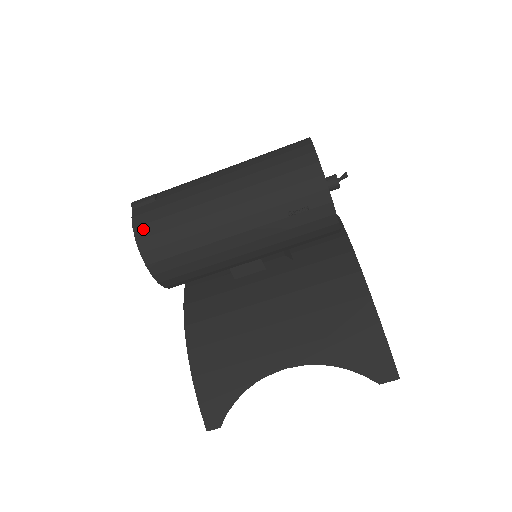
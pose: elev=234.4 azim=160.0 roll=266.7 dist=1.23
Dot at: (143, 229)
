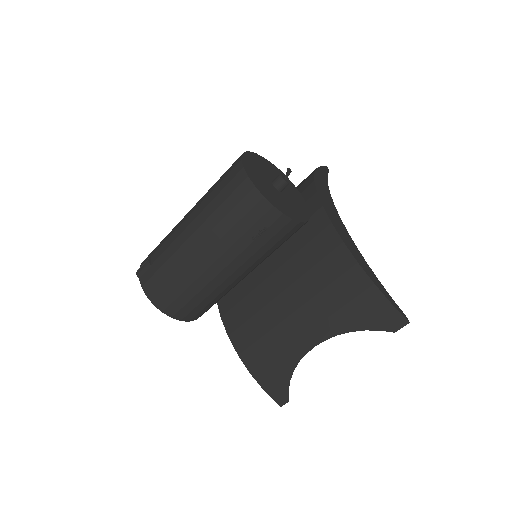
Dot at: (154, 294)
